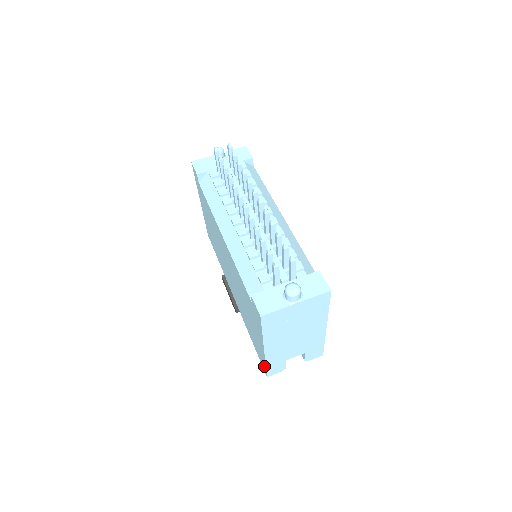
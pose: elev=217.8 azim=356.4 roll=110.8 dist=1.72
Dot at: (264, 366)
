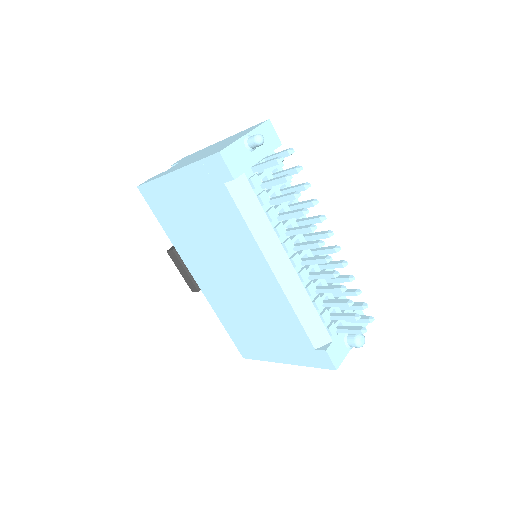
Dot at: (251, 356)
